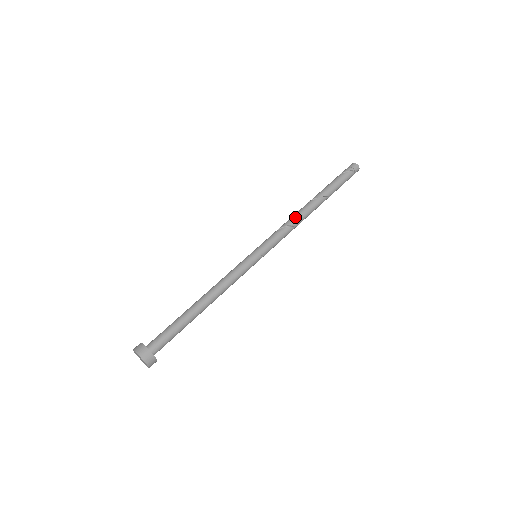
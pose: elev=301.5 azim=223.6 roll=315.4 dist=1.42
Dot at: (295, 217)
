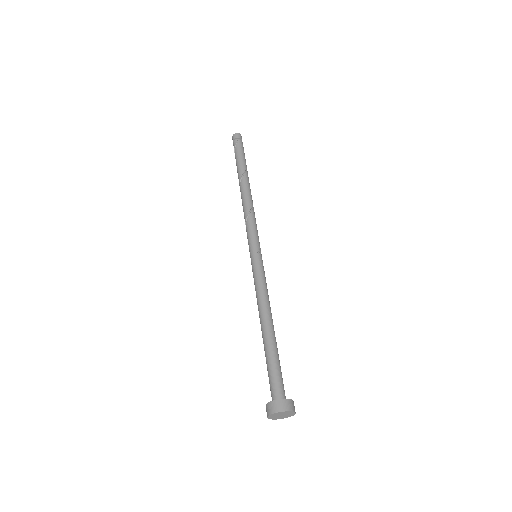
Dot at: (245, 204)
